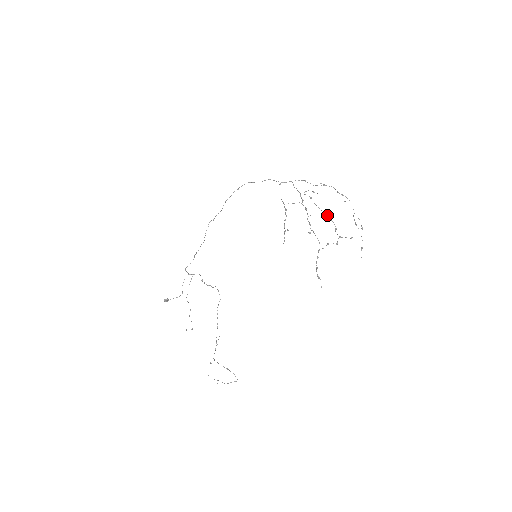
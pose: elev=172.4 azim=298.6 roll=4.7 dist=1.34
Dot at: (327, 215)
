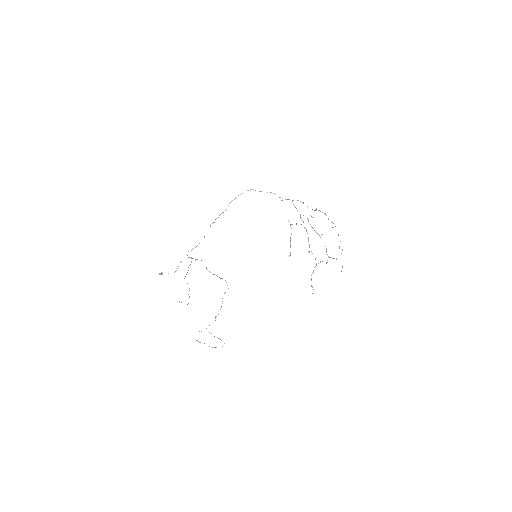
Dot at: (320, 237)
